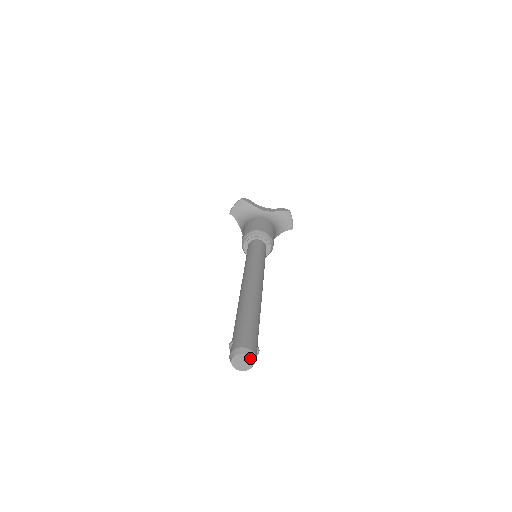
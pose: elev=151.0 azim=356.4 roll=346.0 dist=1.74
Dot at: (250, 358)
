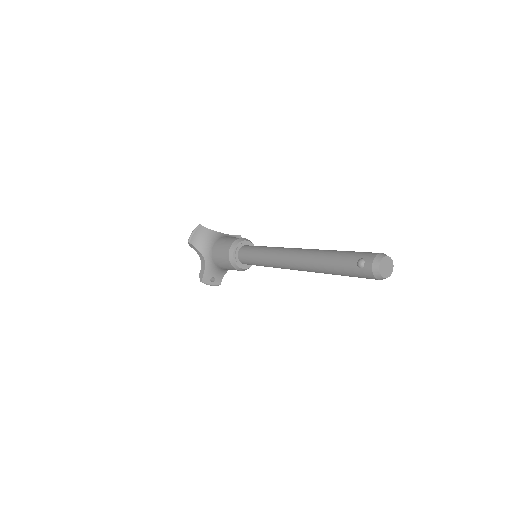
Dot at: (391, 260)
